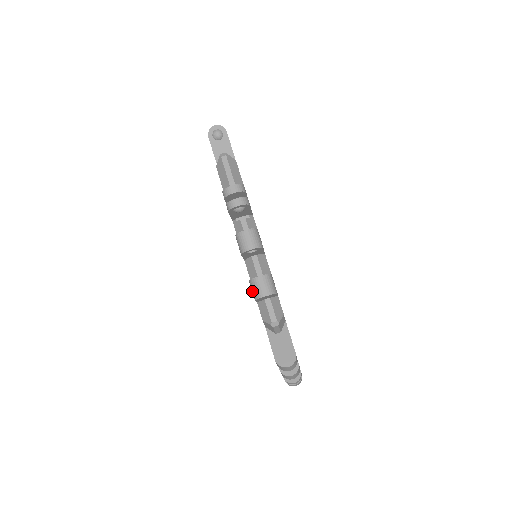
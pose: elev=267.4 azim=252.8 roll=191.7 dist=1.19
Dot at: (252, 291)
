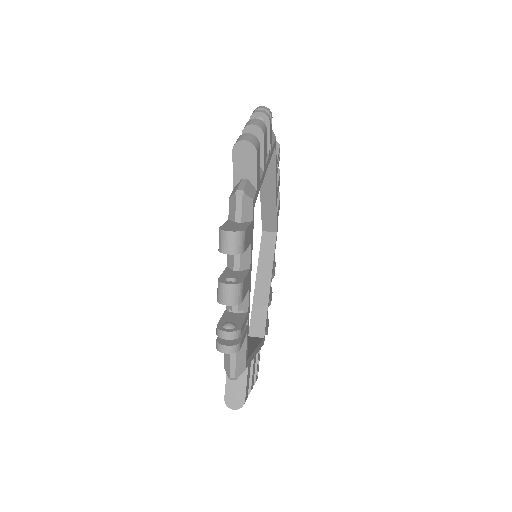
Dot at: (234, 145)
